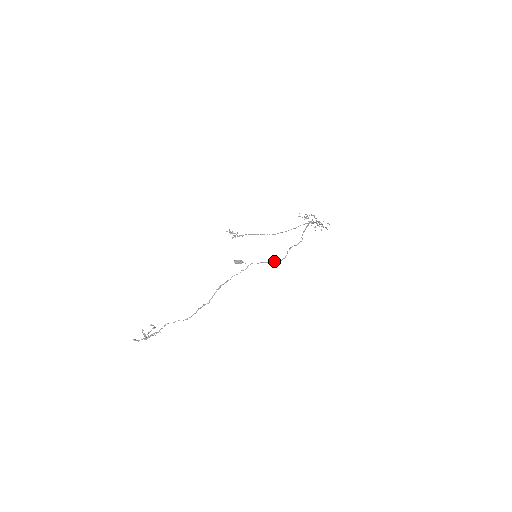
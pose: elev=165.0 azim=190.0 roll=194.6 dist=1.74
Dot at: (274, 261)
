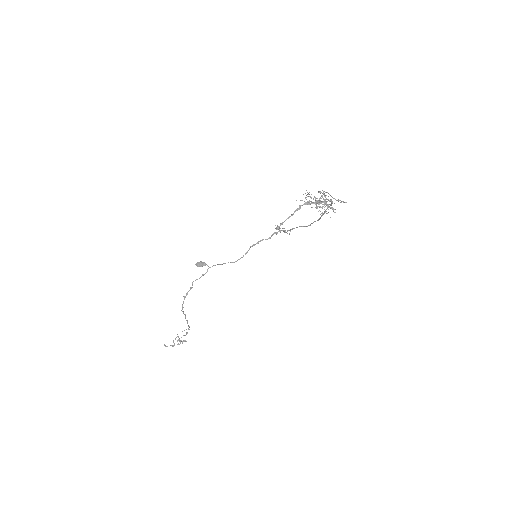
Dot at: (228, 262)
